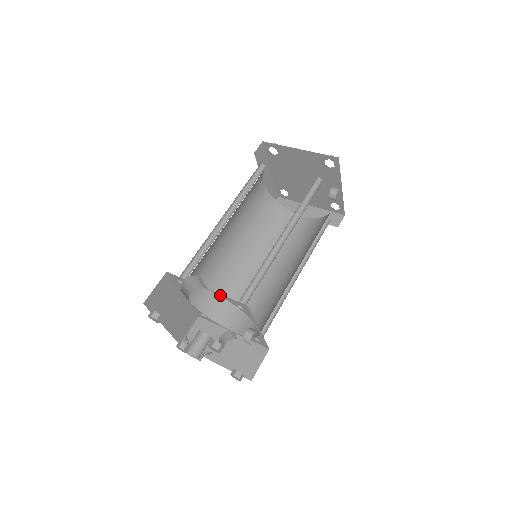
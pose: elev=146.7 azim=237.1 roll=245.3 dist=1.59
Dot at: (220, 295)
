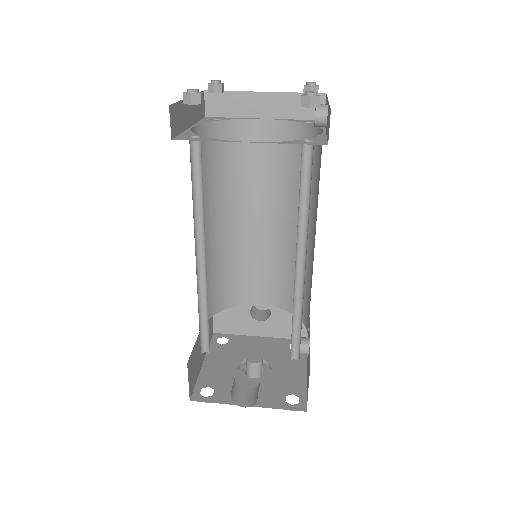
Dot at: occluded
